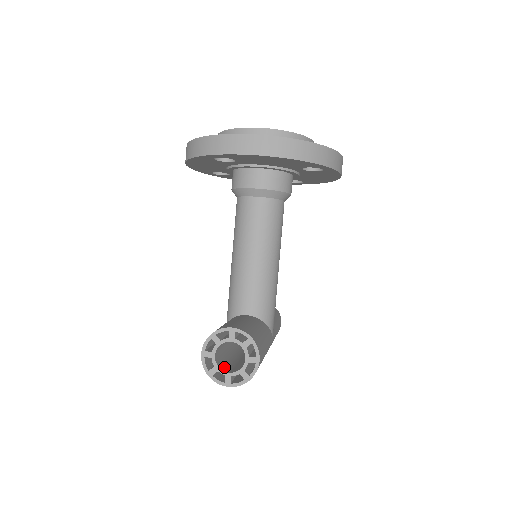
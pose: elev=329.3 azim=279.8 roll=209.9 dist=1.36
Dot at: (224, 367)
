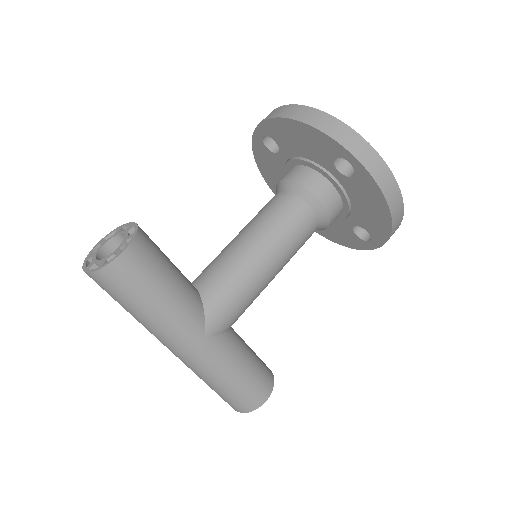
Dot at: occluded
